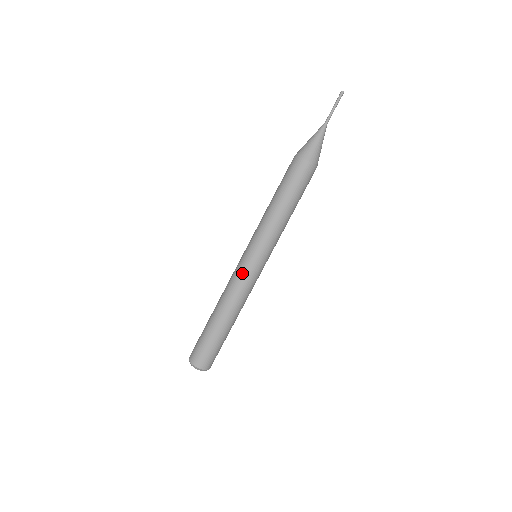
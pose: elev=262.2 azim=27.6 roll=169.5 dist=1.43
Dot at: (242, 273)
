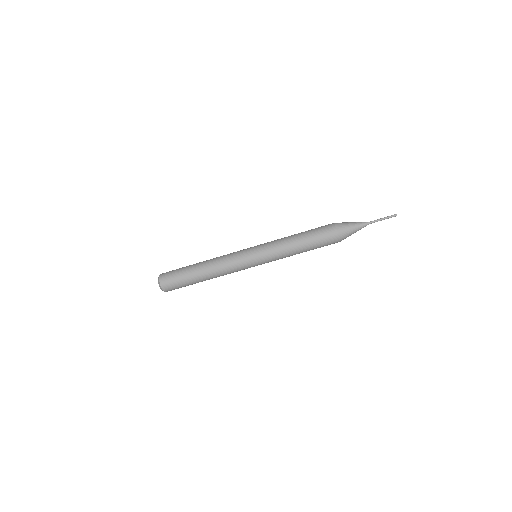
Dot at: (239, 257)
